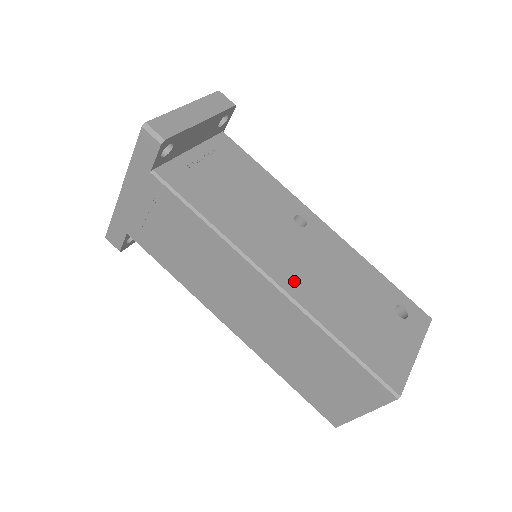
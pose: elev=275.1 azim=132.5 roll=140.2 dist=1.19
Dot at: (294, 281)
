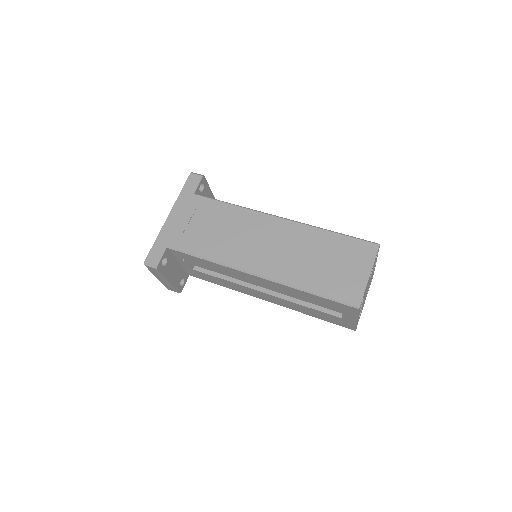
Dot at: occluded
